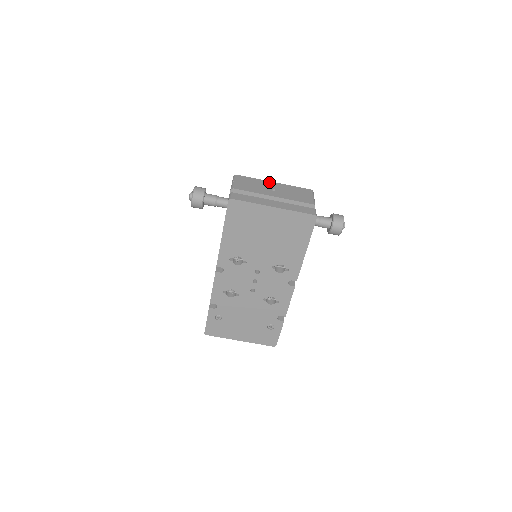
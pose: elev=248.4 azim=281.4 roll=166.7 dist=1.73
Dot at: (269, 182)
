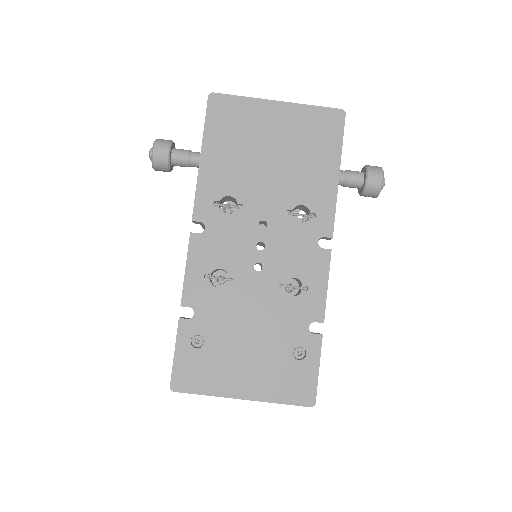
Dot at: occluded
